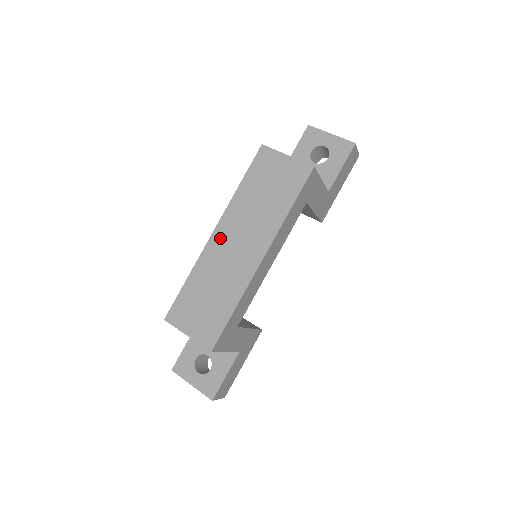
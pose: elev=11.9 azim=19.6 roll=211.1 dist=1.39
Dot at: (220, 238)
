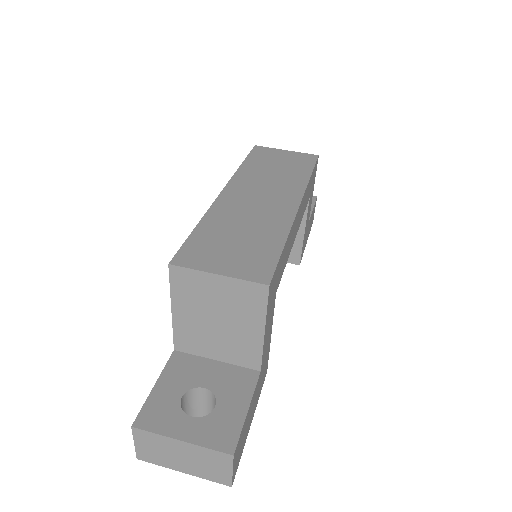
Dot at: (234, 194)
